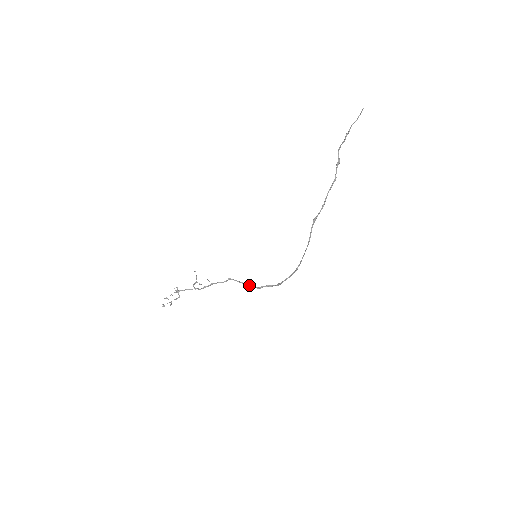
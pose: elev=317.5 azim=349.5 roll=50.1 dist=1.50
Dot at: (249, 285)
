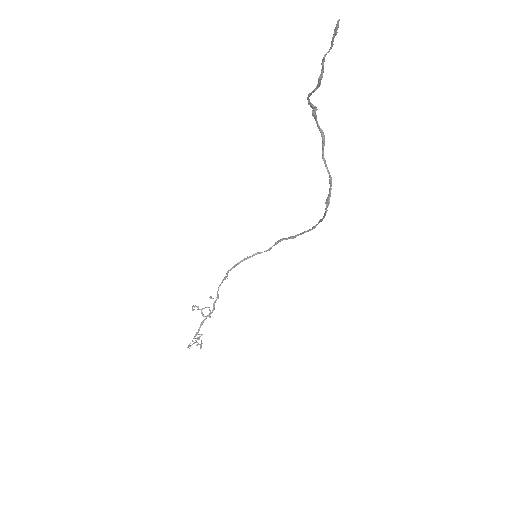
Dot at: (251, 256)
